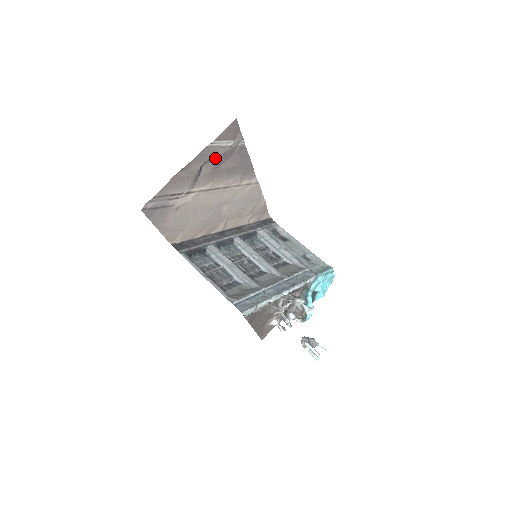
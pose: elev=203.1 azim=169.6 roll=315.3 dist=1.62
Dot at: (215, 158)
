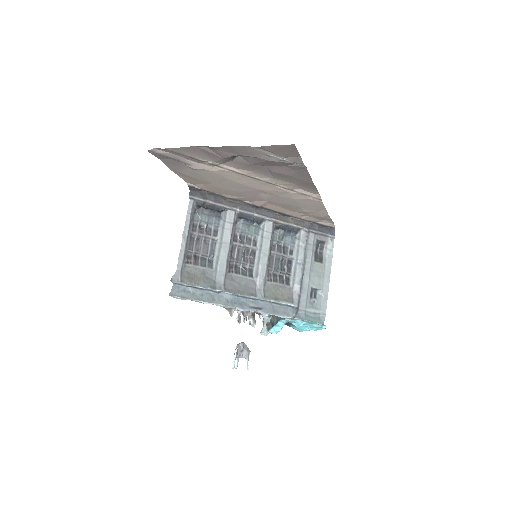
Dot at: (256, 158)
